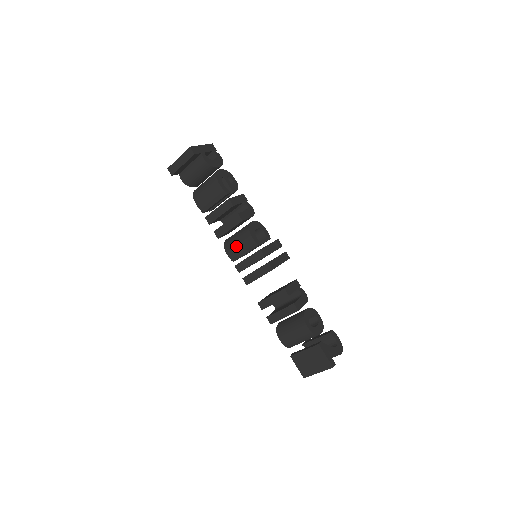
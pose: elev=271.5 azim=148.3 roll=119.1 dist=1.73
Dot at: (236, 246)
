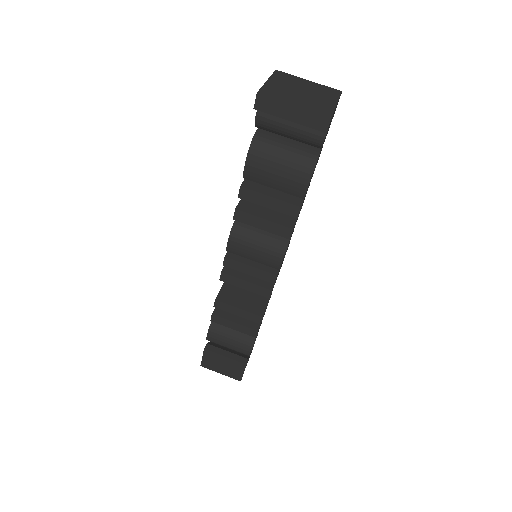
Dot at: (250, 248)
